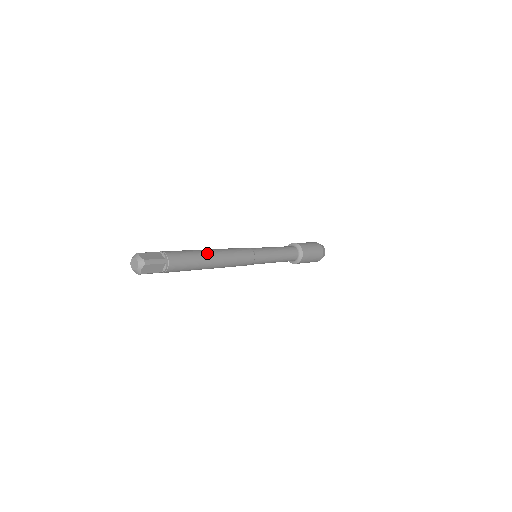
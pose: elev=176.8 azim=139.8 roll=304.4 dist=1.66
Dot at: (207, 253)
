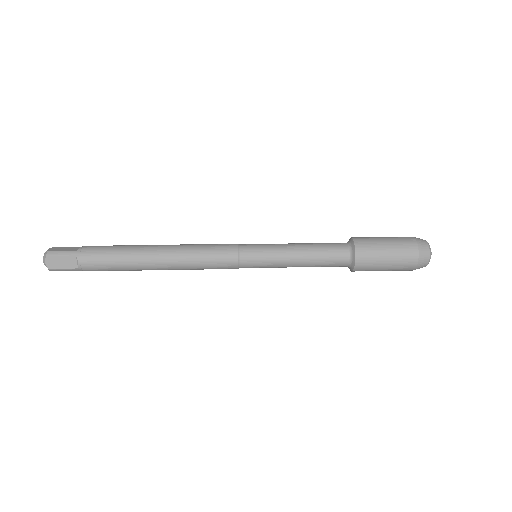
Dot at: (147, 265)
